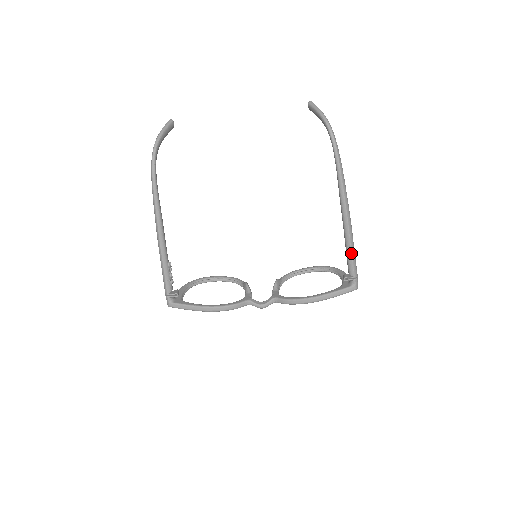
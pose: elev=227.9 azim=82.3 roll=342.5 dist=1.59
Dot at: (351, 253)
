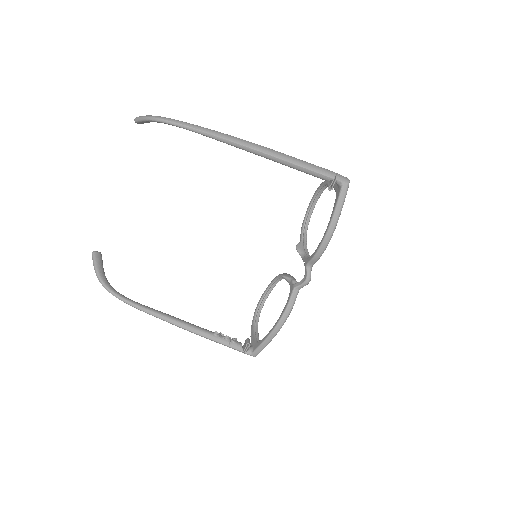
Dot at: (305, 169)
